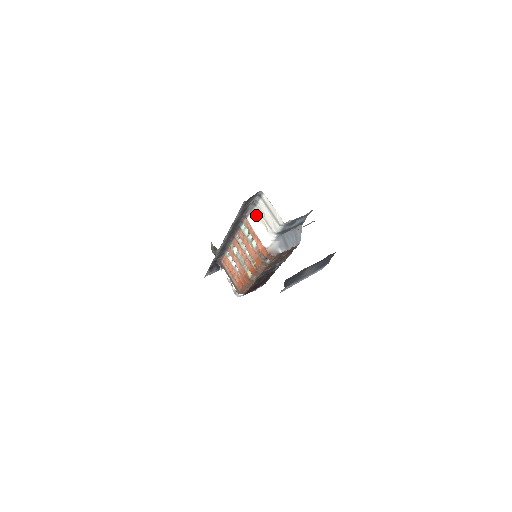
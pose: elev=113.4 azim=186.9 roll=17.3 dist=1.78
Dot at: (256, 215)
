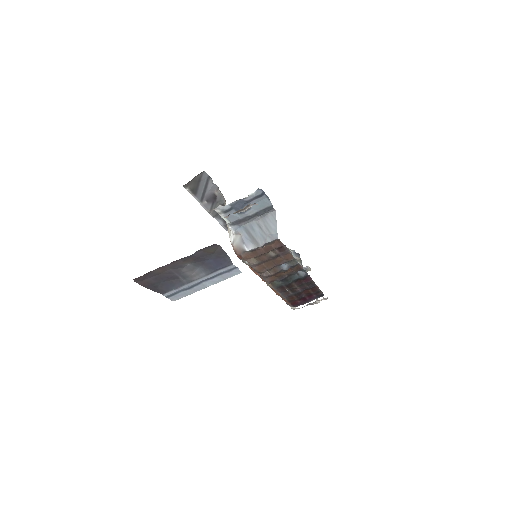
Dot at: (225, 203)
